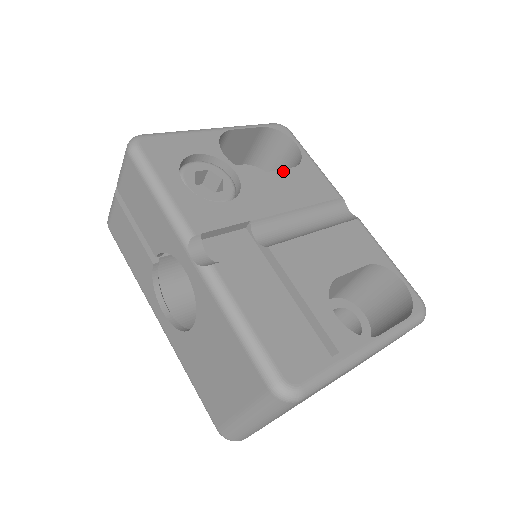
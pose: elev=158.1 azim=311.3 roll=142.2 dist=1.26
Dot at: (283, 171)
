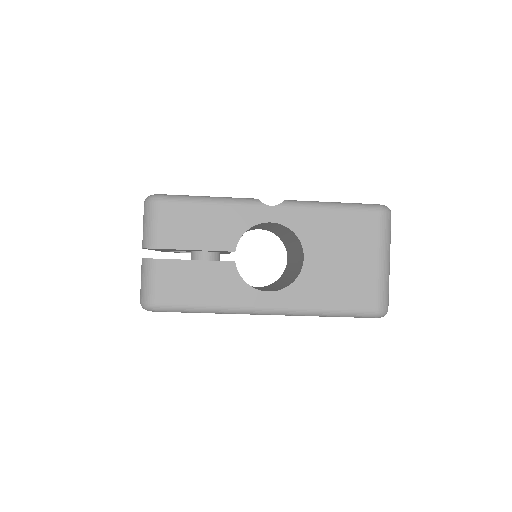
Dot at: occluded
